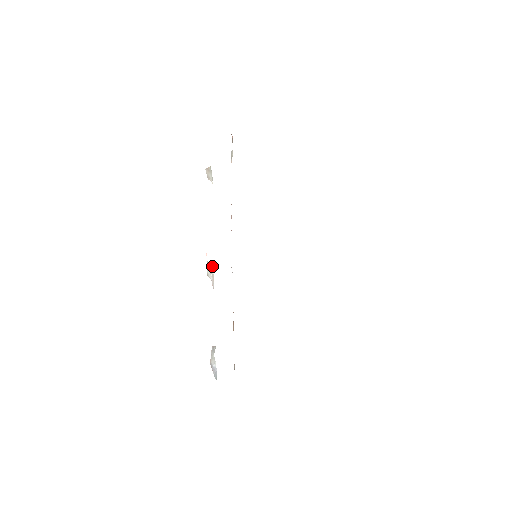
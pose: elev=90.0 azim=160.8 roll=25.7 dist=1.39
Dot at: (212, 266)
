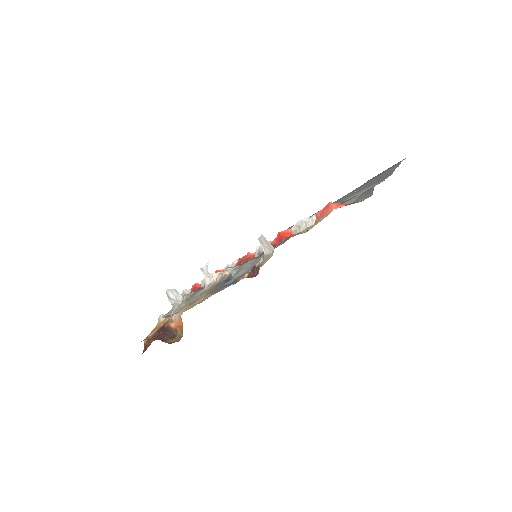
Dot at: (215, 277)
